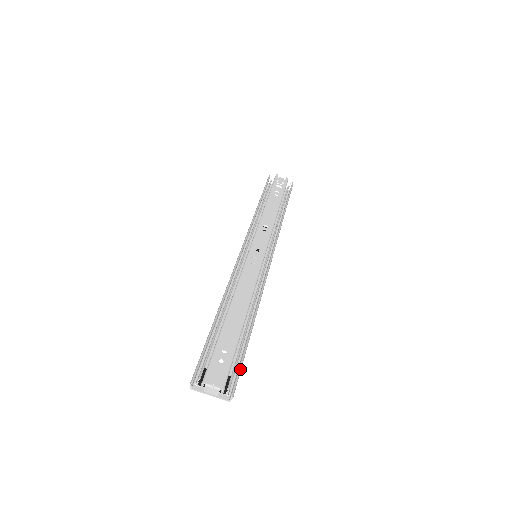
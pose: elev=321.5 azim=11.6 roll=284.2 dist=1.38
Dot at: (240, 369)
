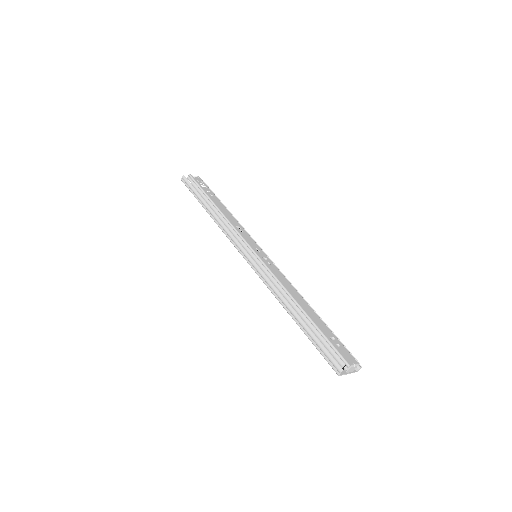
Dot at: (344, 346)
